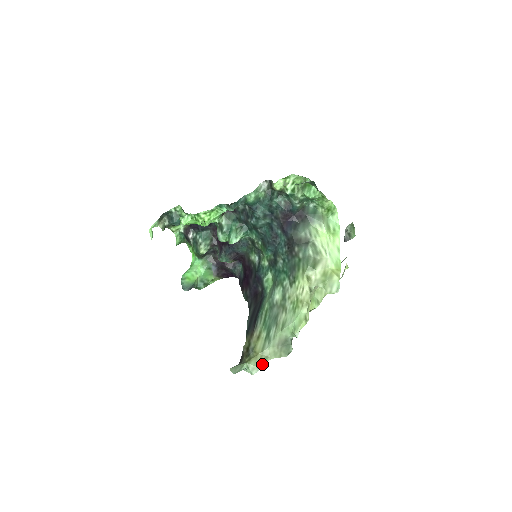
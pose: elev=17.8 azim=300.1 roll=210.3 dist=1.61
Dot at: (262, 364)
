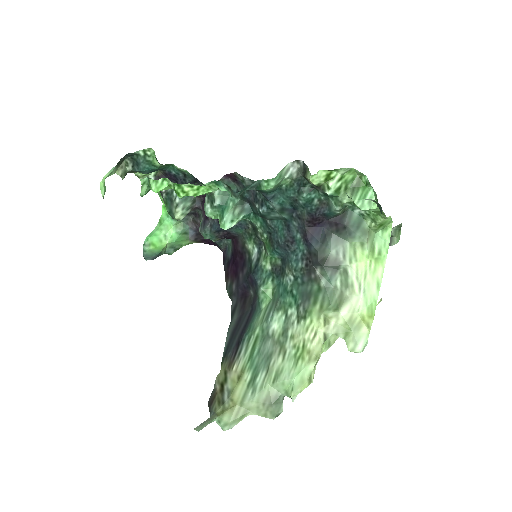
Dot at: (238, 419)
